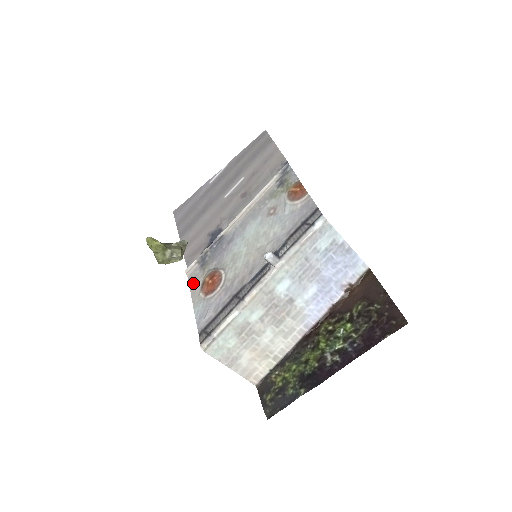
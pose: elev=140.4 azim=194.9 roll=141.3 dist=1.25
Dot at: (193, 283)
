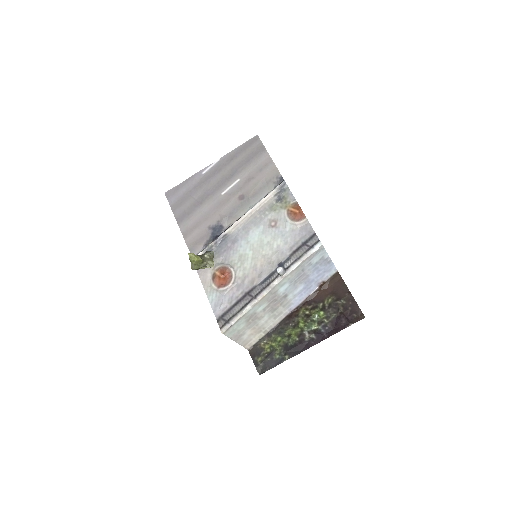
Dot at: (202, 273)
